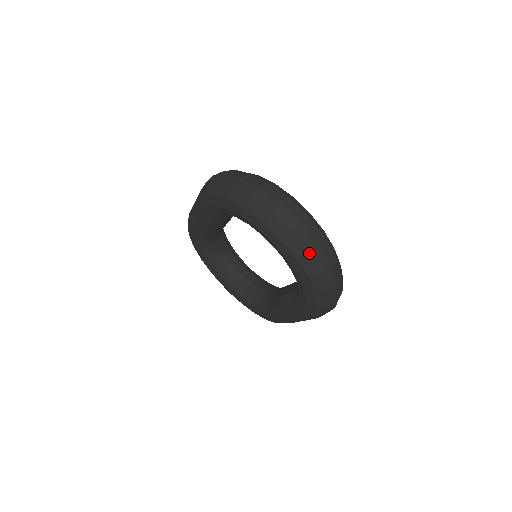
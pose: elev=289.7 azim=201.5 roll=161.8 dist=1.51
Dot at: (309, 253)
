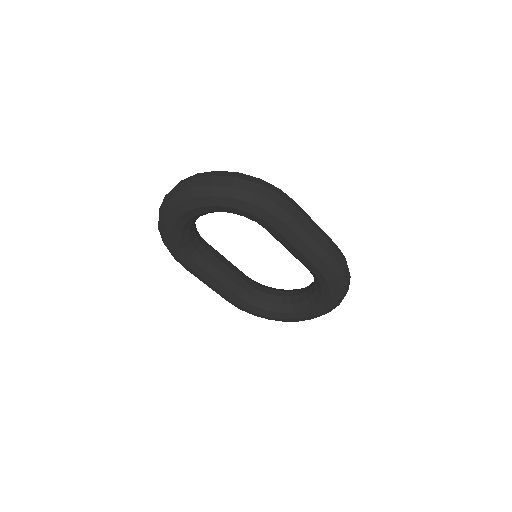
Dot at: (192, 187)
